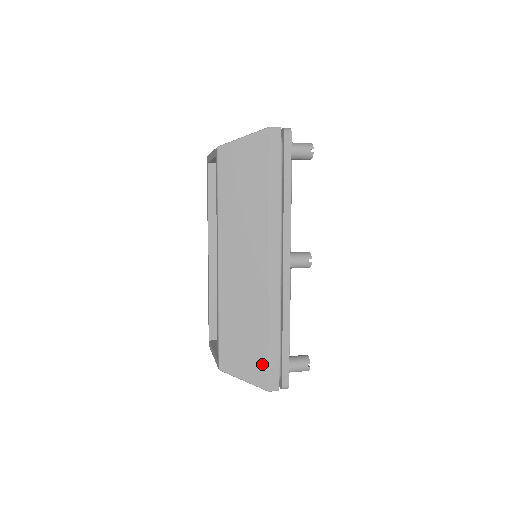
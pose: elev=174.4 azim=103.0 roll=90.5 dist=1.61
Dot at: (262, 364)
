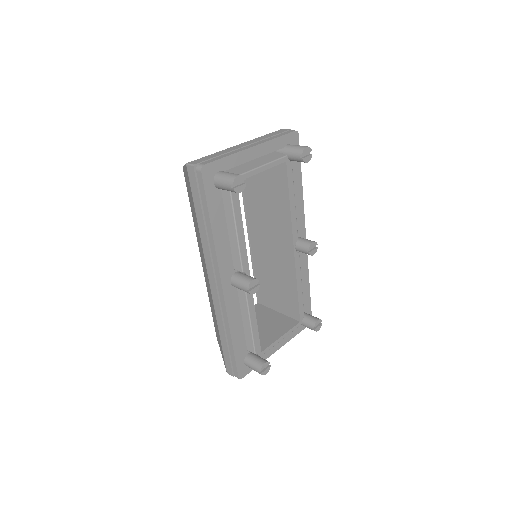
Dot at: (222, 352)
